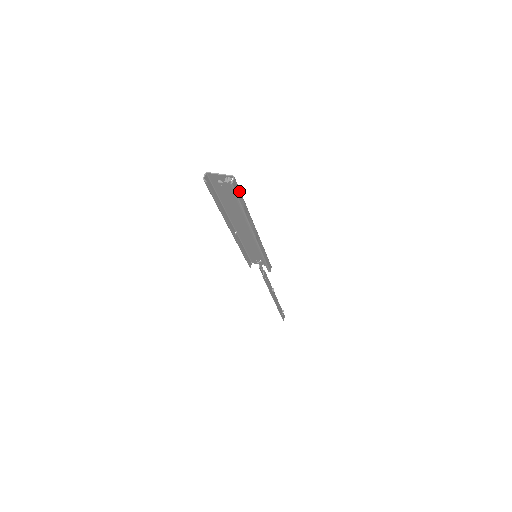
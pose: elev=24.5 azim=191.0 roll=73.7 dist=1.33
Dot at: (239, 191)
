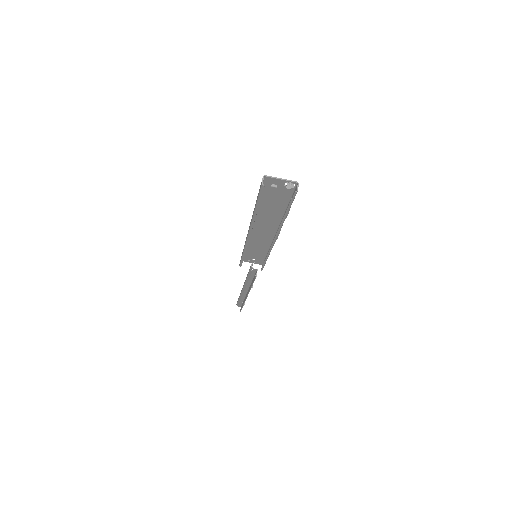
Dot at: occluded
